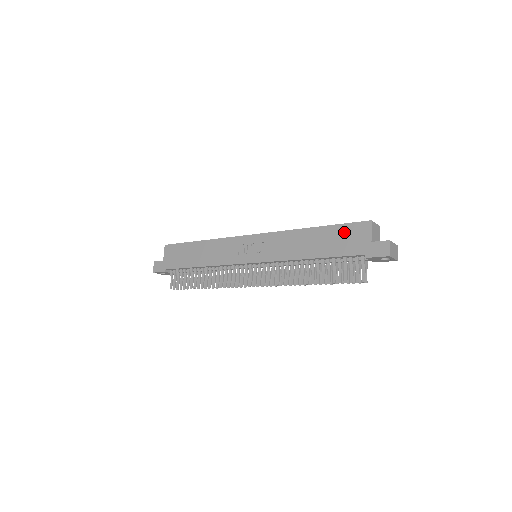
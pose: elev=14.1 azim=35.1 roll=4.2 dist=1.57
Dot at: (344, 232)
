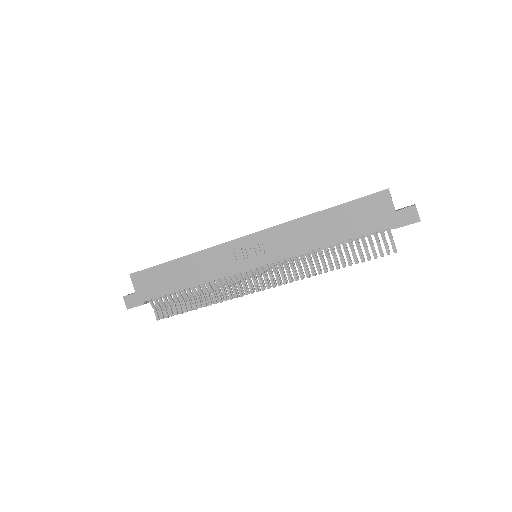
Dot at: (361, 208)
